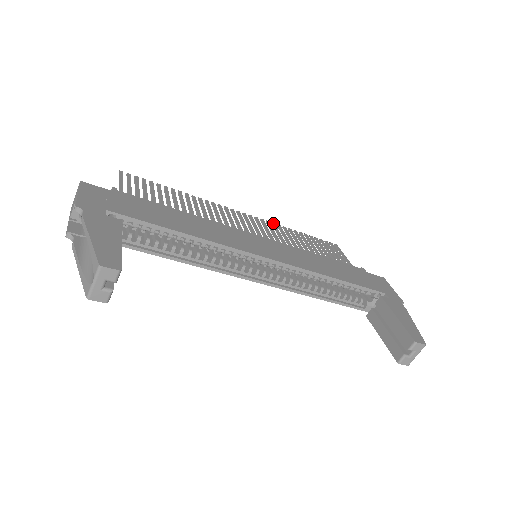
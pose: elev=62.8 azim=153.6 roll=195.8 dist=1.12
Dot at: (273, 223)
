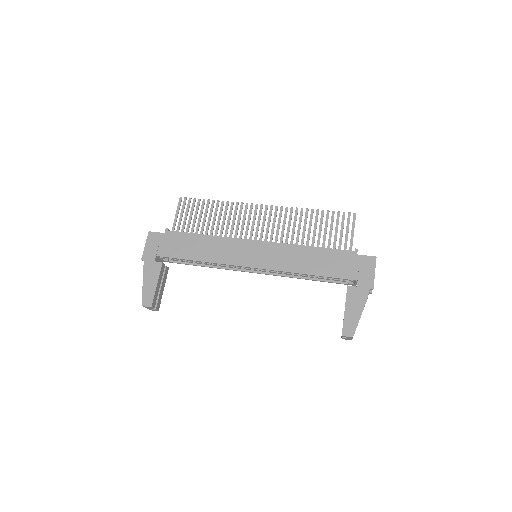
Dot at: (291, 208)
